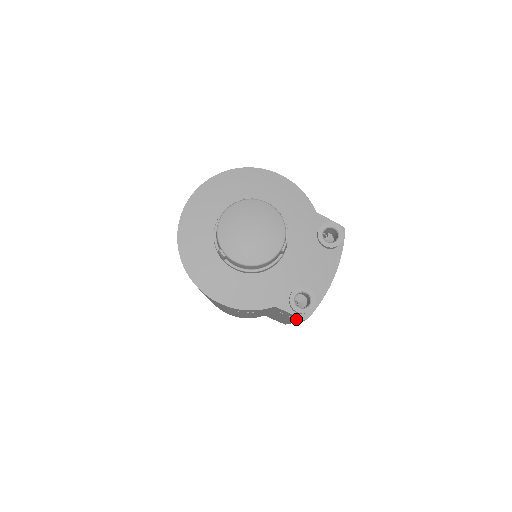
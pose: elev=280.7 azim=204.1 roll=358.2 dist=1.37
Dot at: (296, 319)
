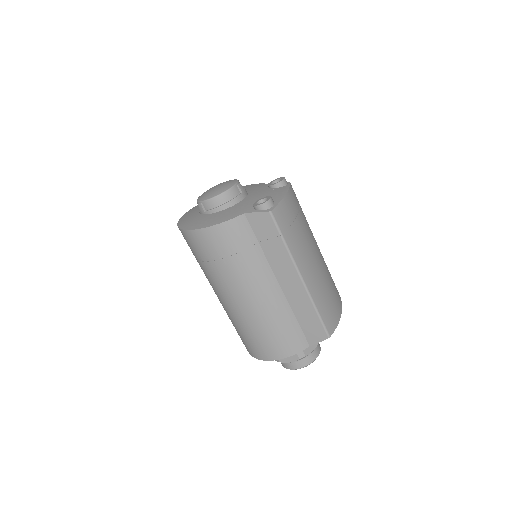
Dot at: (275, 233)
